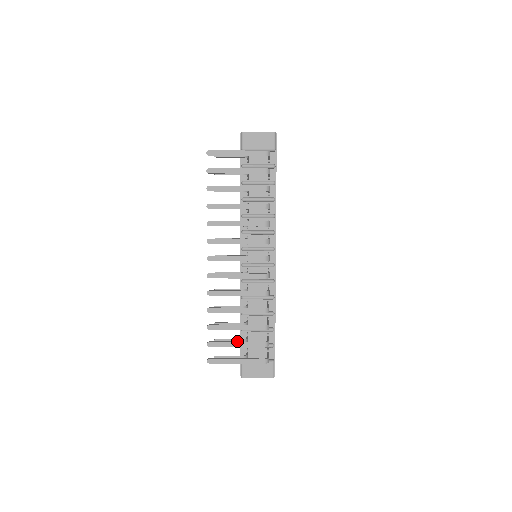
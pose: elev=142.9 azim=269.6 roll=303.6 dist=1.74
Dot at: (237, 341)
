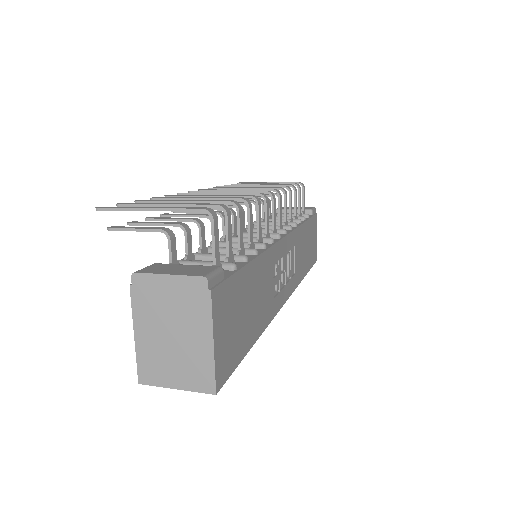
Dot at: (170, 223)
